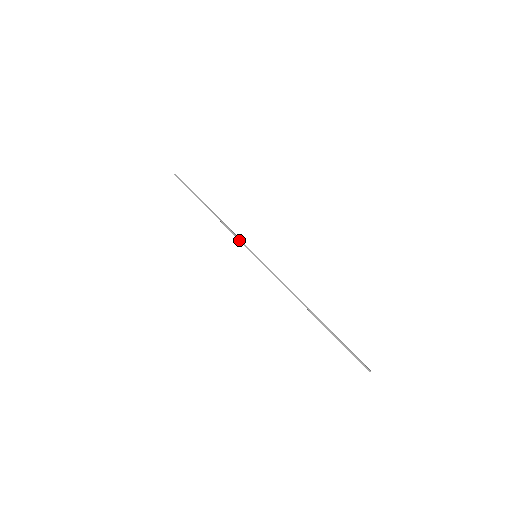
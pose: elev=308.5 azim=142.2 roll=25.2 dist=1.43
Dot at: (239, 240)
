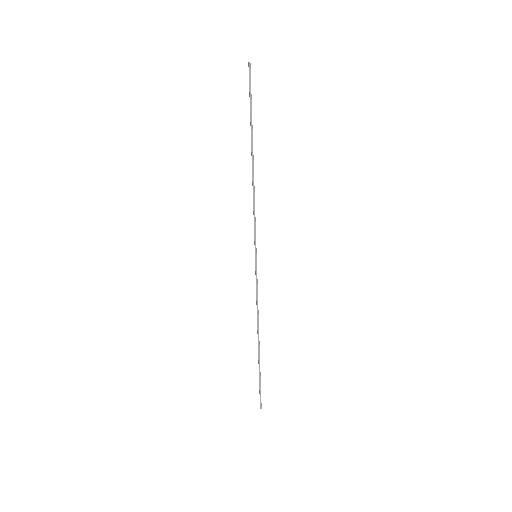
Dot at: (254, 226)
